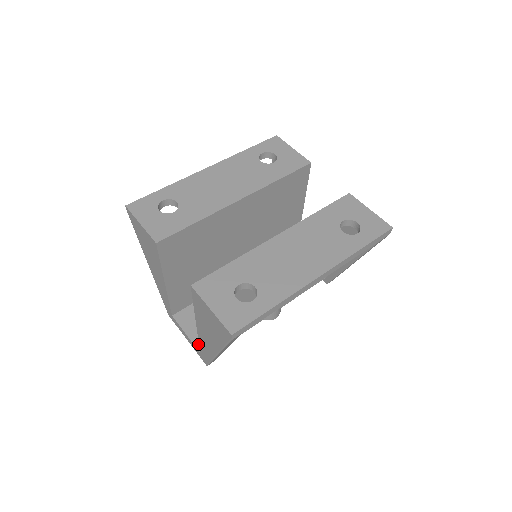
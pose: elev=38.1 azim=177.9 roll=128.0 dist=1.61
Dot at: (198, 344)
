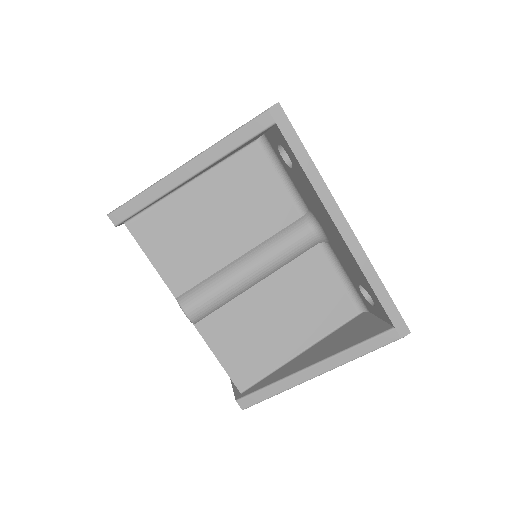
Dot at: occluded
